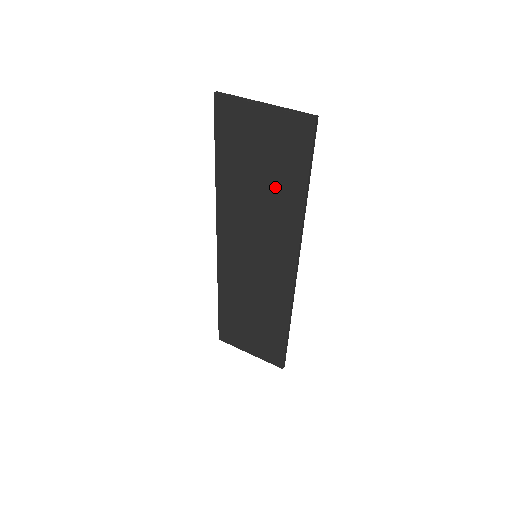
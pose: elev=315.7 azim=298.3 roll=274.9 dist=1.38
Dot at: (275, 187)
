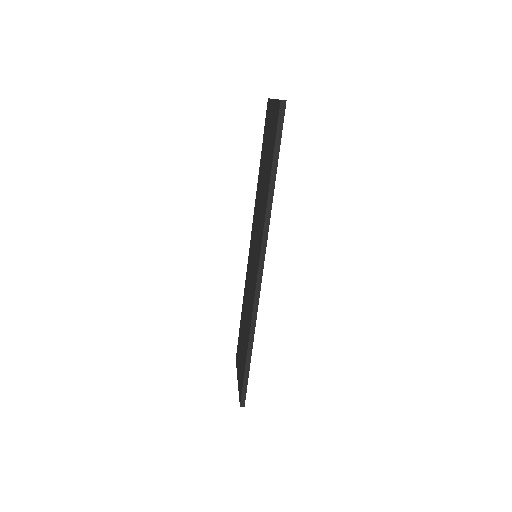
Dot at: (266, 176)
